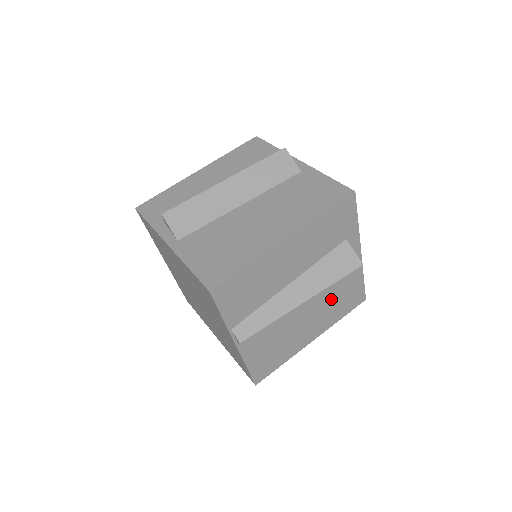
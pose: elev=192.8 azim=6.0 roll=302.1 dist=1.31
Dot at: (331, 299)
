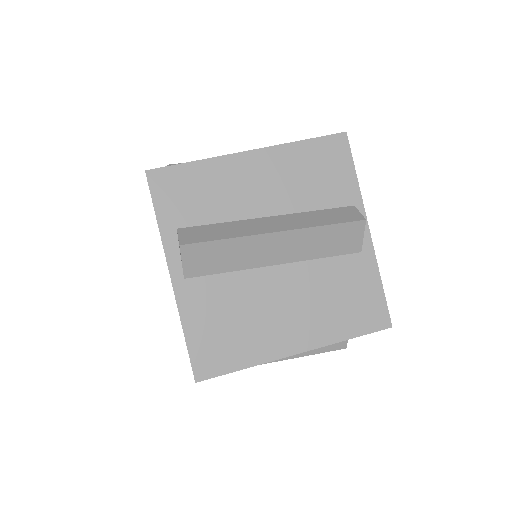
Dot at: occluded
